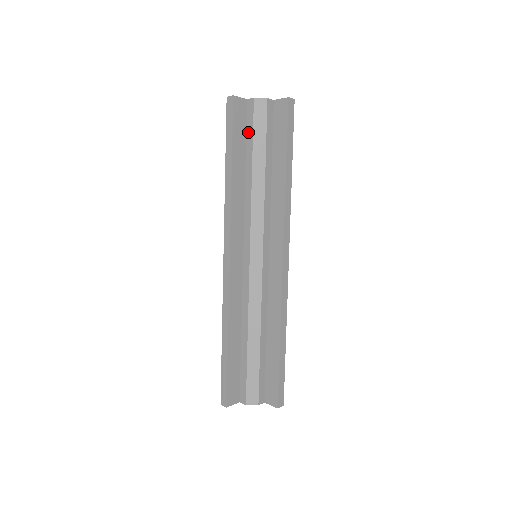
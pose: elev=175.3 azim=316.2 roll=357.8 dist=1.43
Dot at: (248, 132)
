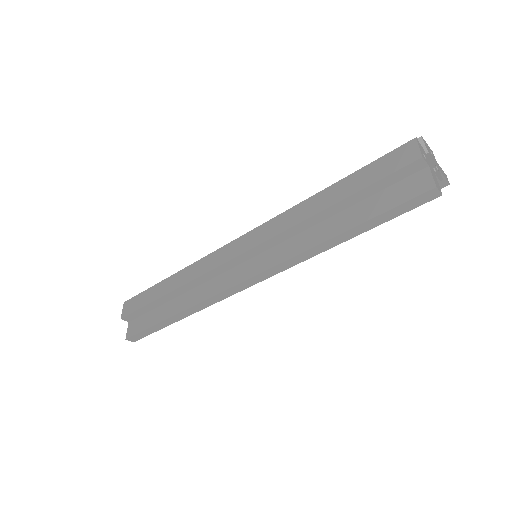
Dot at: occluded
